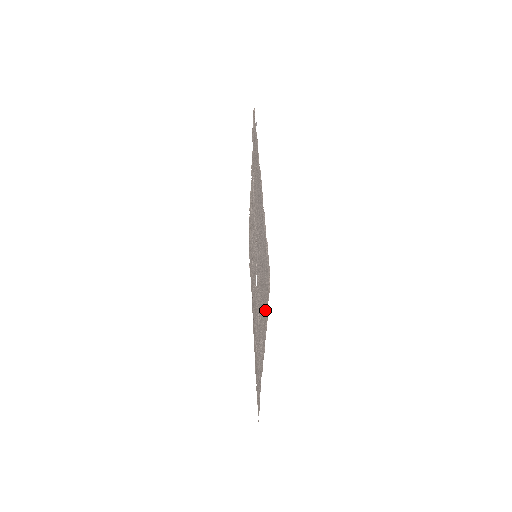
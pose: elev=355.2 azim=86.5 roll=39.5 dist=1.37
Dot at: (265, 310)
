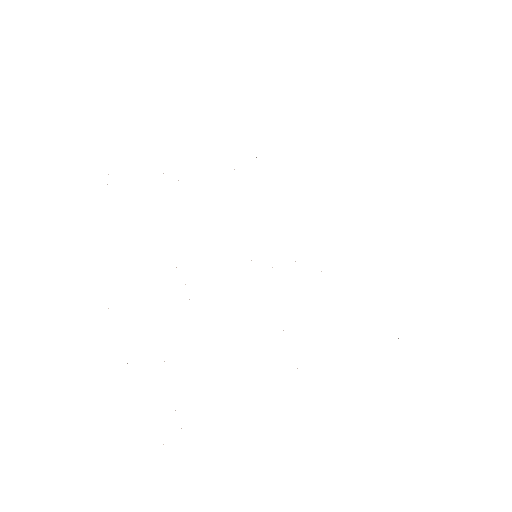
Dot at: occluded
